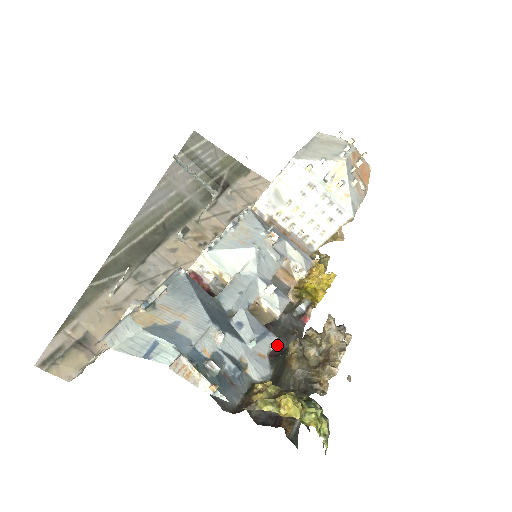
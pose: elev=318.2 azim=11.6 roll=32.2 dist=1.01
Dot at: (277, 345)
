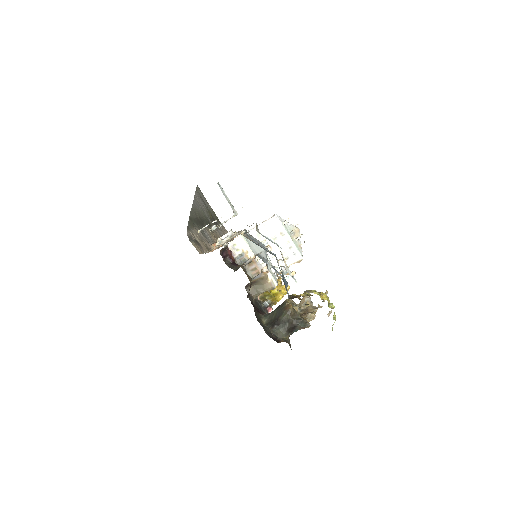
Dot at: occluded
